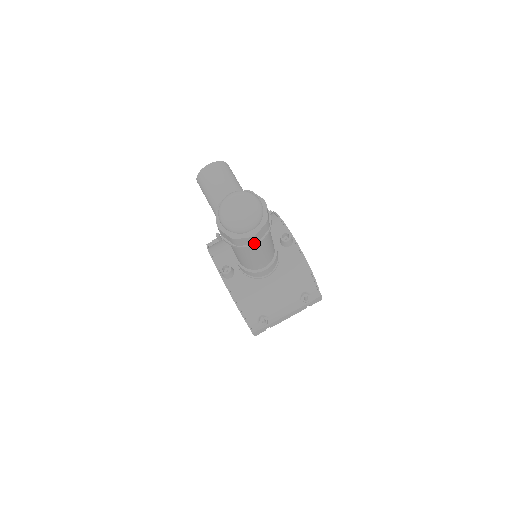
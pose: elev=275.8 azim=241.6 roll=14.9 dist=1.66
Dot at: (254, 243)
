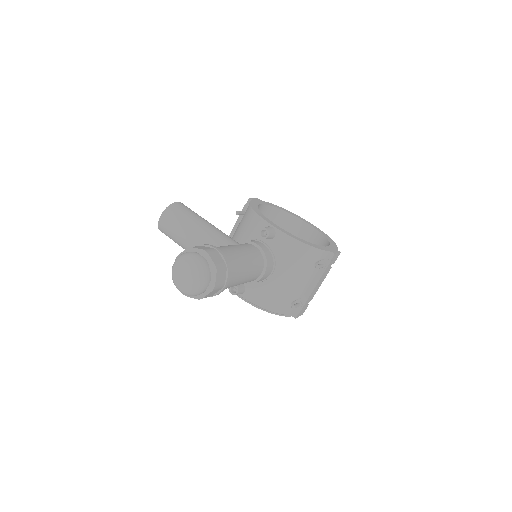
Dot at: (222, 287)
